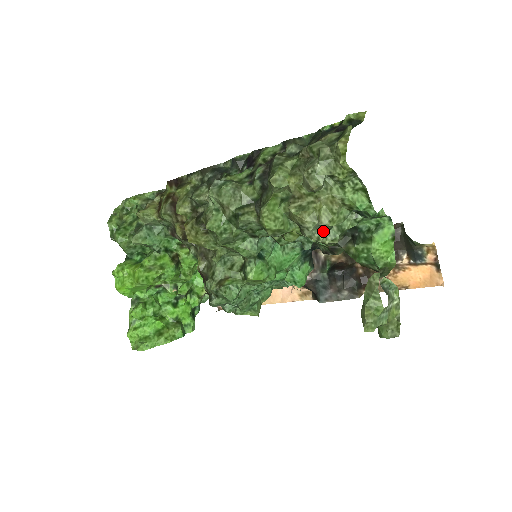
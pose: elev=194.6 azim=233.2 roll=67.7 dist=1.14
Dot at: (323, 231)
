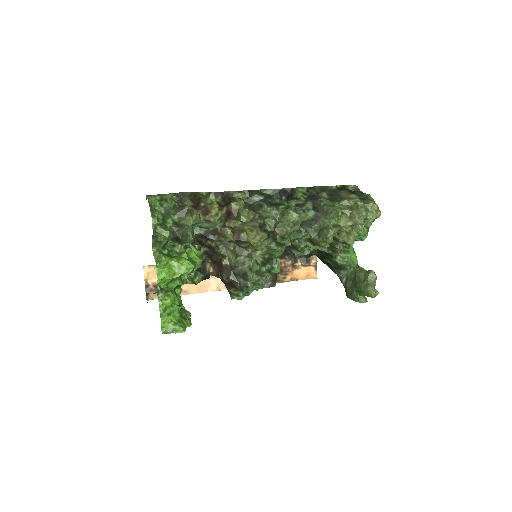
Dot at: (341, 246)
